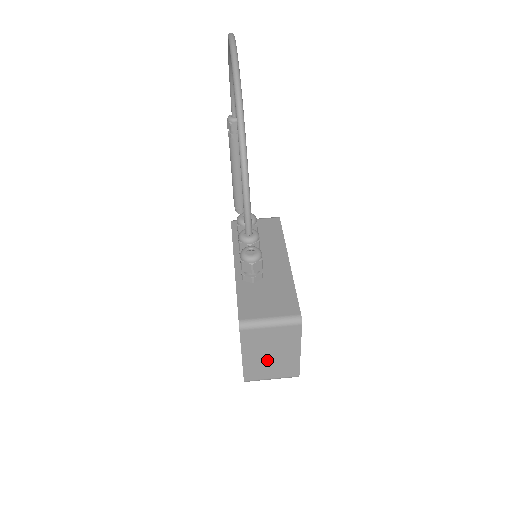
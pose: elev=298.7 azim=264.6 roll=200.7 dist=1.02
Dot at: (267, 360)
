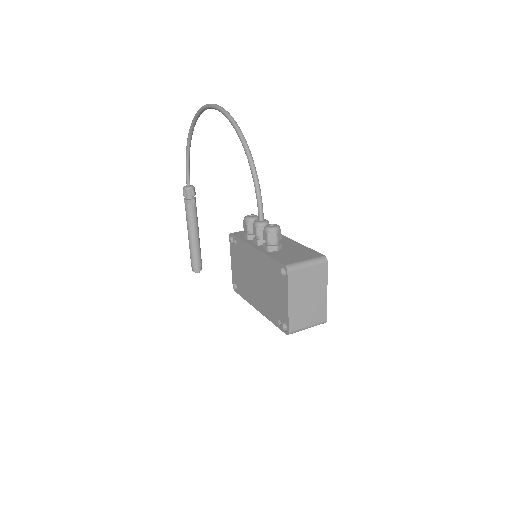
Dot at: (305, 304)
